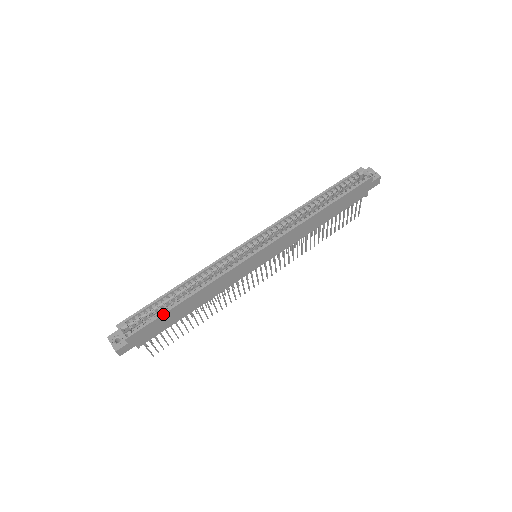
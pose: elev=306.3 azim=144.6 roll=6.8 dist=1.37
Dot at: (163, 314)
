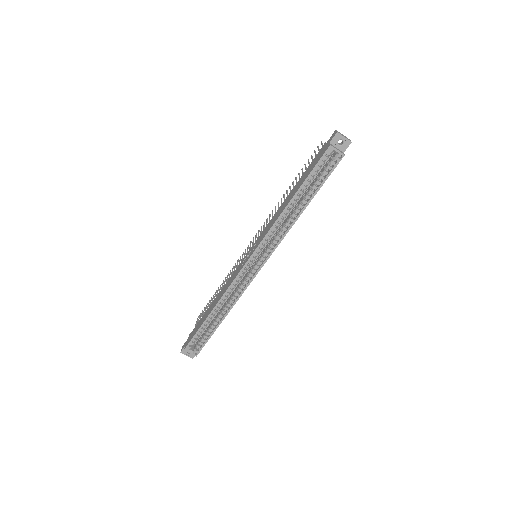
Dot at: (212, 334)
